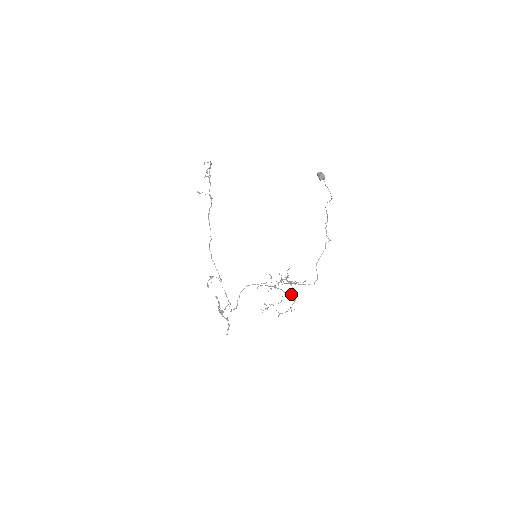
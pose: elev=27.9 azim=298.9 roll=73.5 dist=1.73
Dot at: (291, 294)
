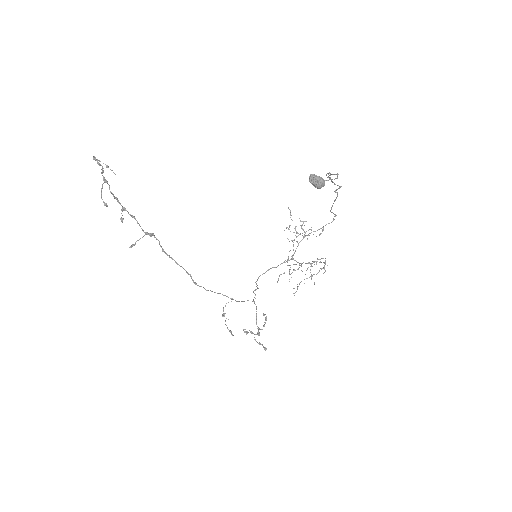
Dot at: occluded
